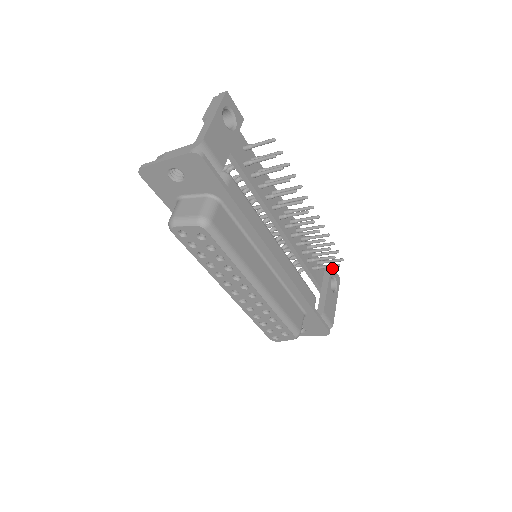
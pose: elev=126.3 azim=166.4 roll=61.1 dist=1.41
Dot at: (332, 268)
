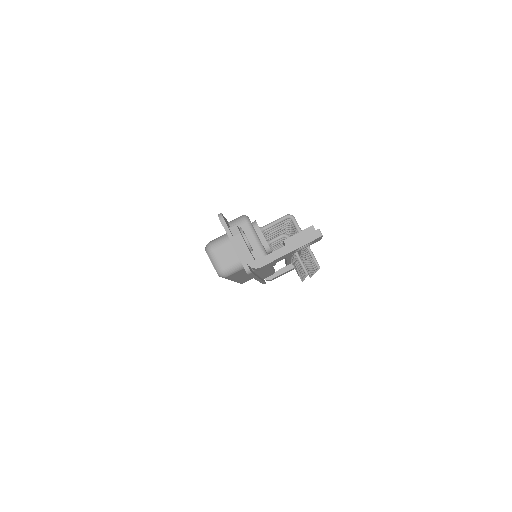
Dot at: occluded
